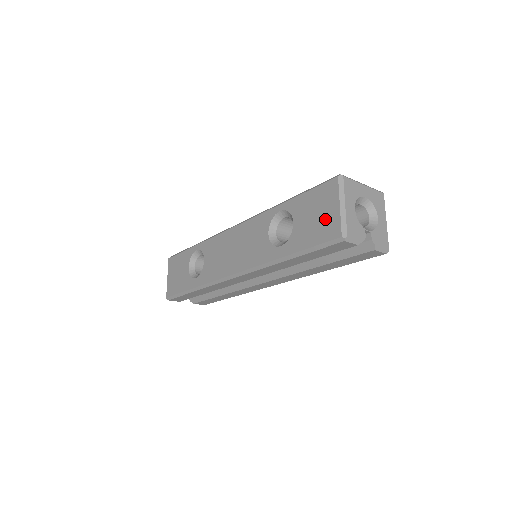
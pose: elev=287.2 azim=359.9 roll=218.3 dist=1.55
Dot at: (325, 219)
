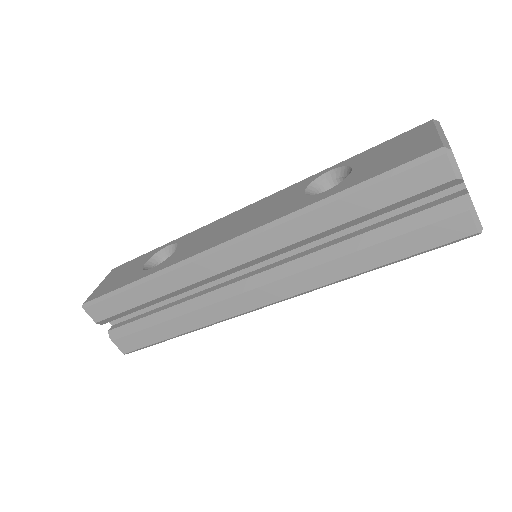
Dot at: (411, 147)
